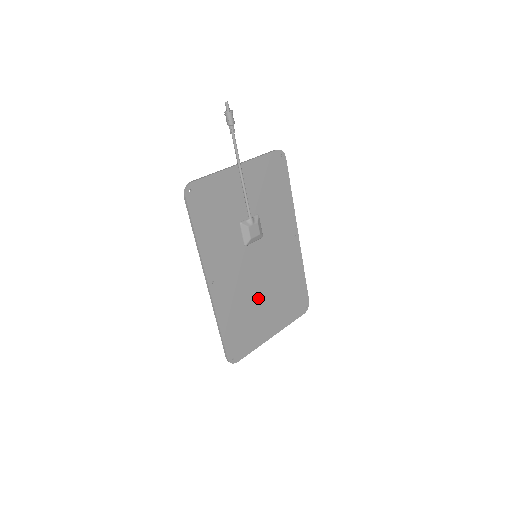
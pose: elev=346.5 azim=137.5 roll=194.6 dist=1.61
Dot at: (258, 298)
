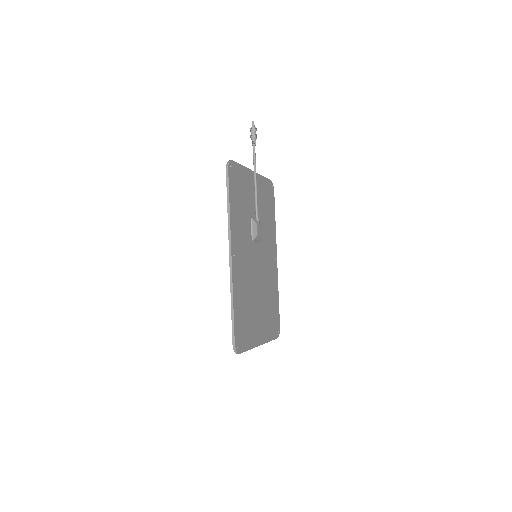
Dot at: (255, 297)
